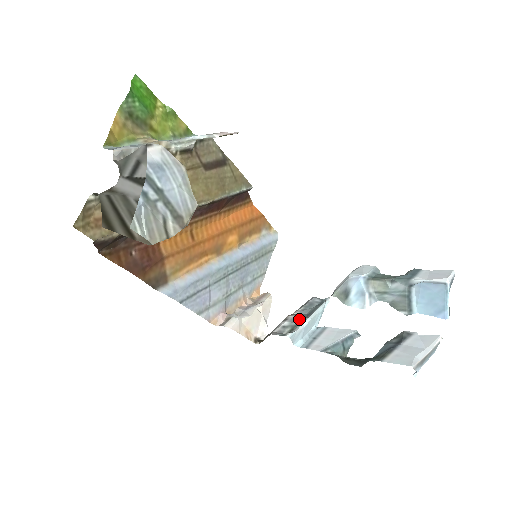
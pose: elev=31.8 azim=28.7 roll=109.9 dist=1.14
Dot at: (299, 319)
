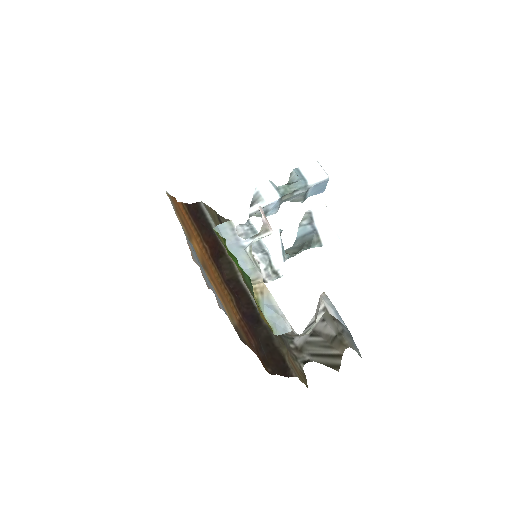
Dot at: (265, 256)
